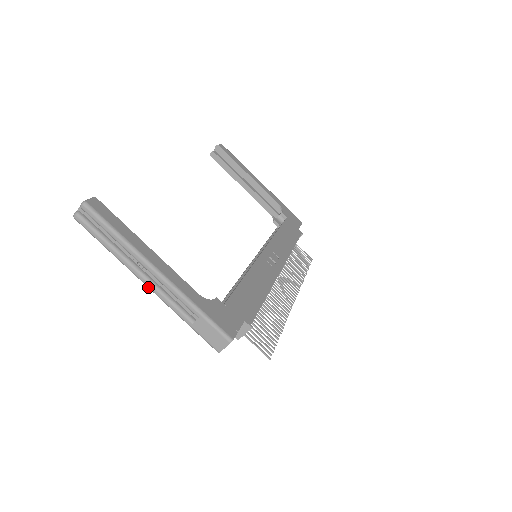
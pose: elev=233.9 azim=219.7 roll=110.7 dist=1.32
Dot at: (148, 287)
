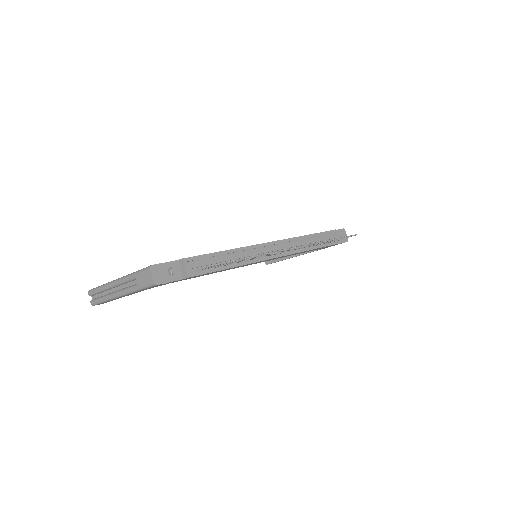
Dot at: (119, 296)
